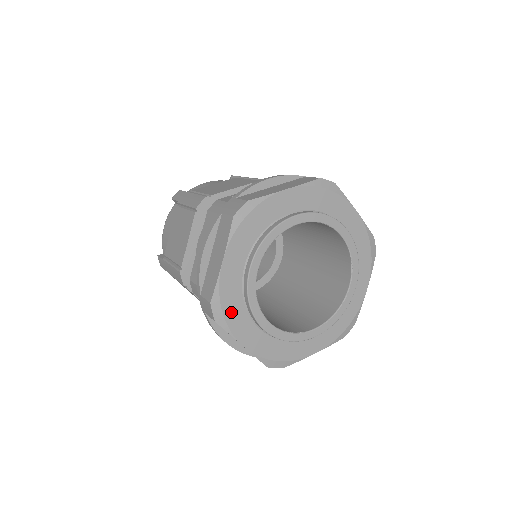
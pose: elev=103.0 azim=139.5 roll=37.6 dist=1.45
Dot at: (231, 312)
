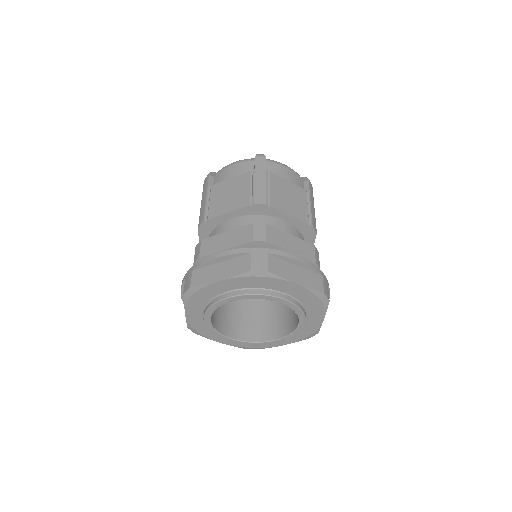
Dot at: (196, 299)
